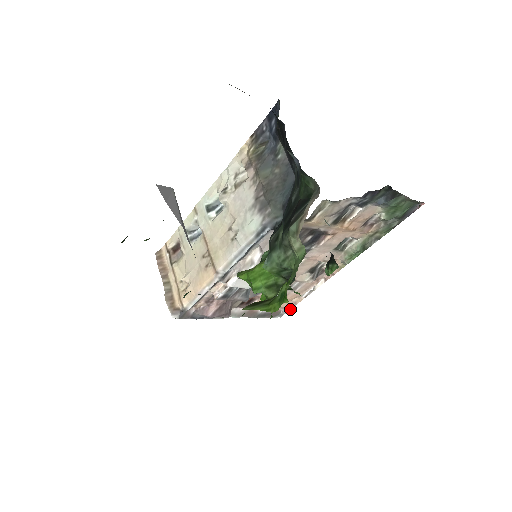
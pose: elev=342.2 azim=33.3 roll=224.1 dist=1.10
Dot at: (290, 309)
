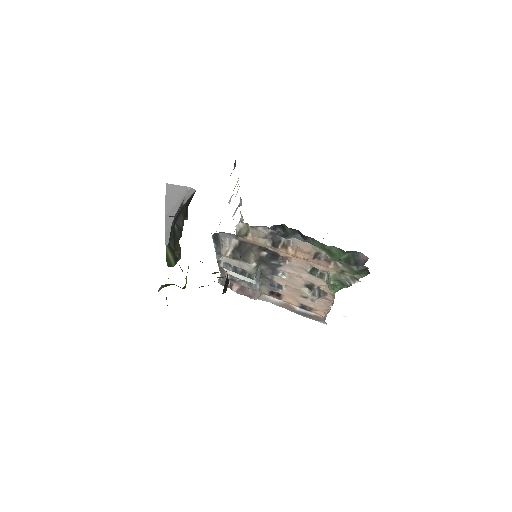
Dot at: (325, 319)
